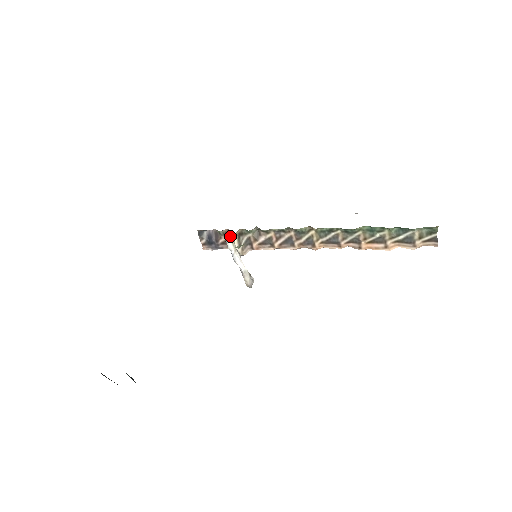
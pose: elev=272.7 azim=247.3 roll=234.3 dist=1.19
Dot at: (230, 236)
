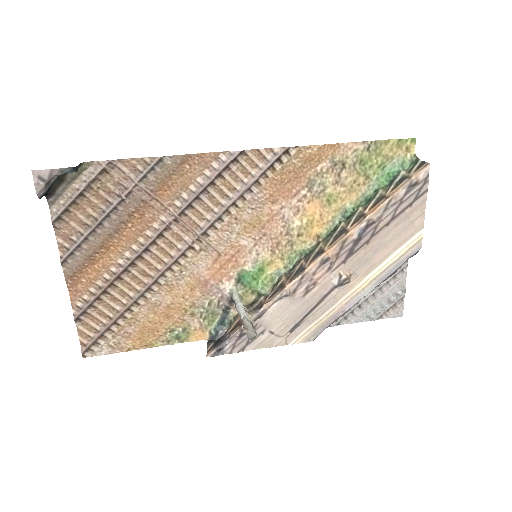
Dot at: occluded
